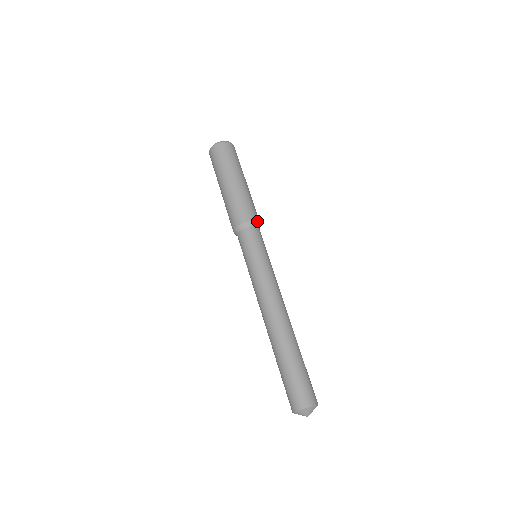
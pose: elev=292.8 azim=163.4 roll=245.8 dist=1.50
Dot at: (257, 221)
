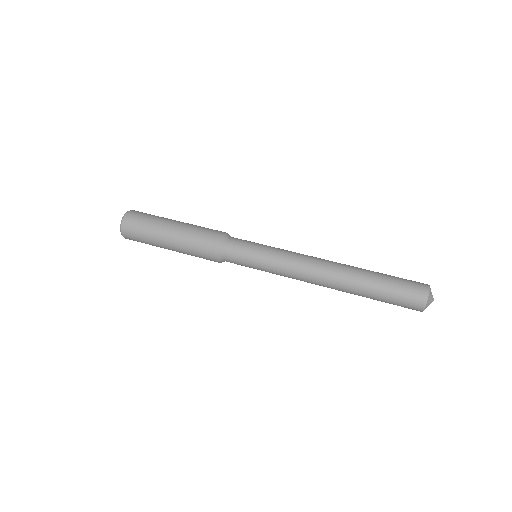
Dot at: (223, 235)
